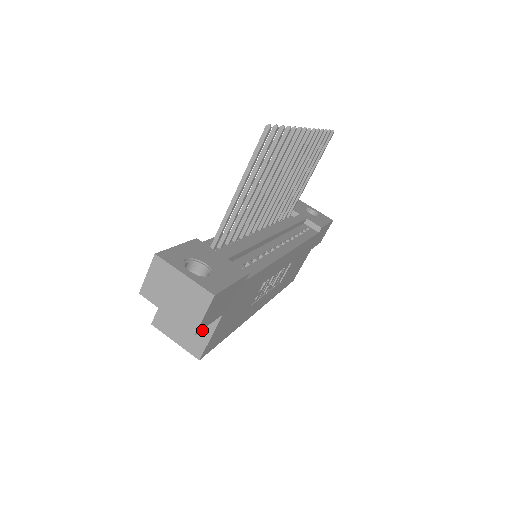
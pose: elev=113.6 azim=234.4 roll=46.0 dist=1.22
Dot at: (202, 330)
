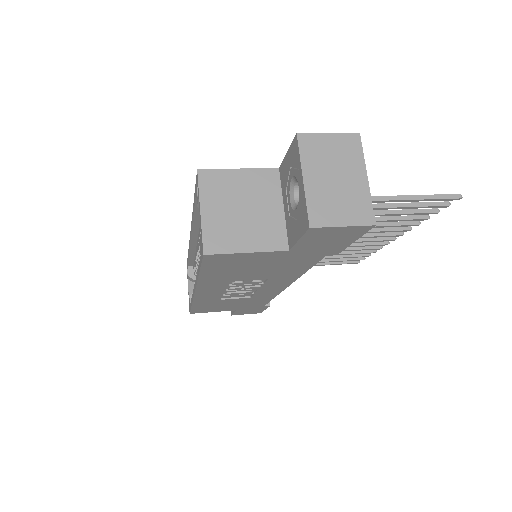
Dot at: (248, 237)
